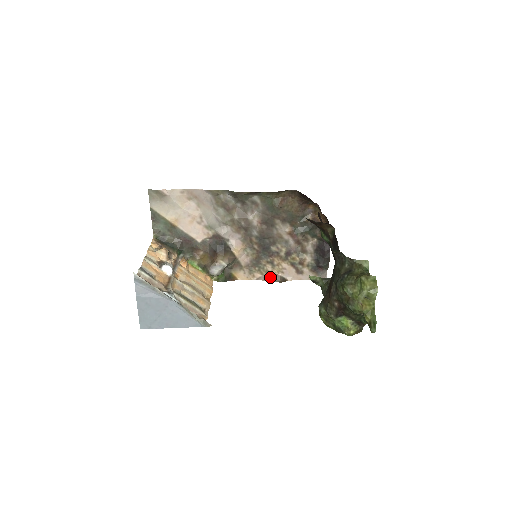
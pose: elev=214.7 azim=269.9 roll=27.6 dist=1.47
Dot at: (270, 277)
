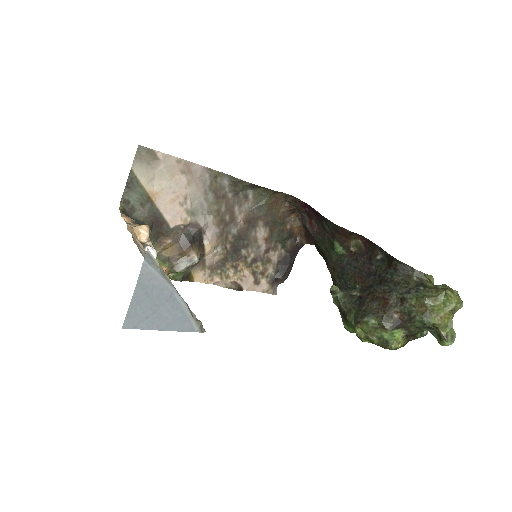
Dot at: (228, 283)
